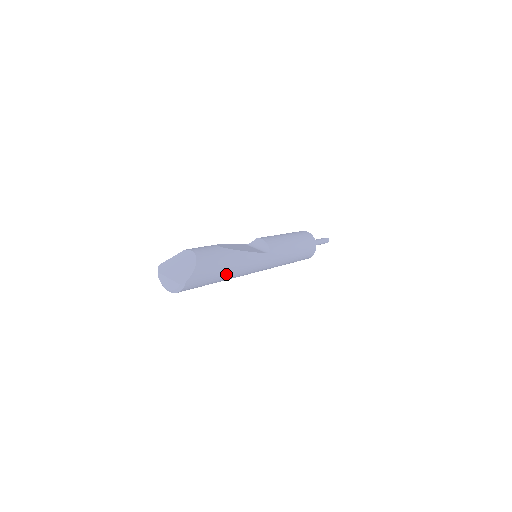
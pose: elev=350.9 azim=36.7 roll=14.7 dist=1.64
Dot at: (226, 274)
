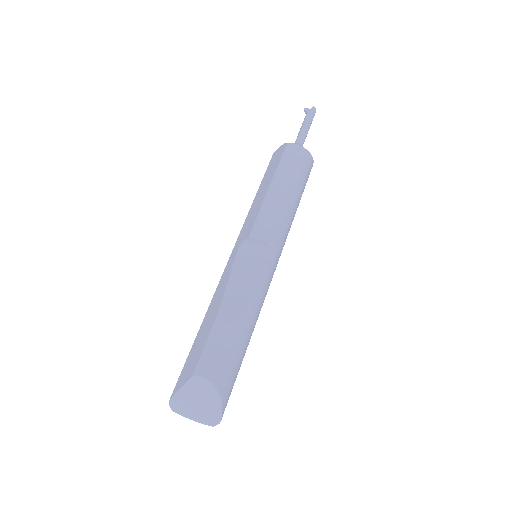
Dot at: (247, 346)
